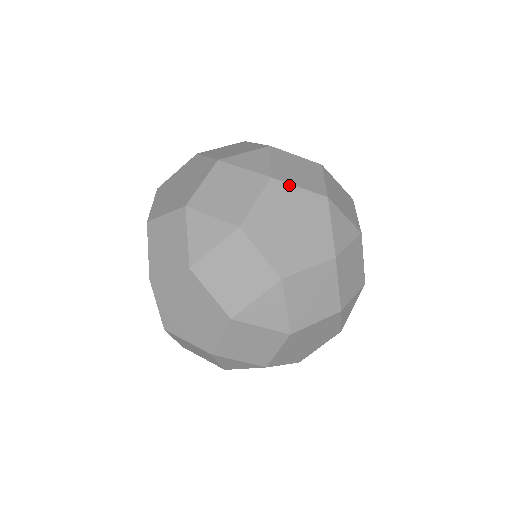
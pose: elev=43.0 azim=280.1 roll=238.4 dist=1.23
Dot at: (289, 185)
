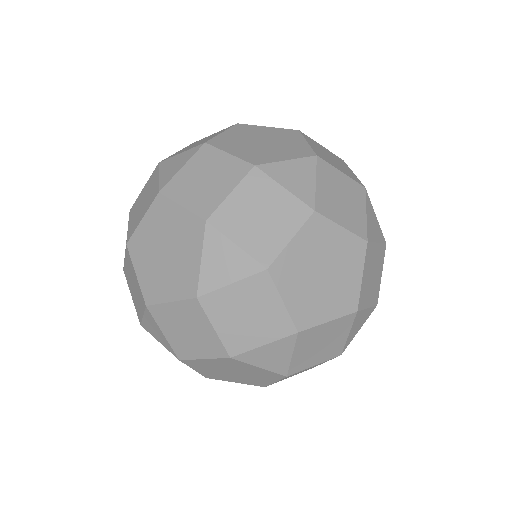
Dot at: (172, 202)
